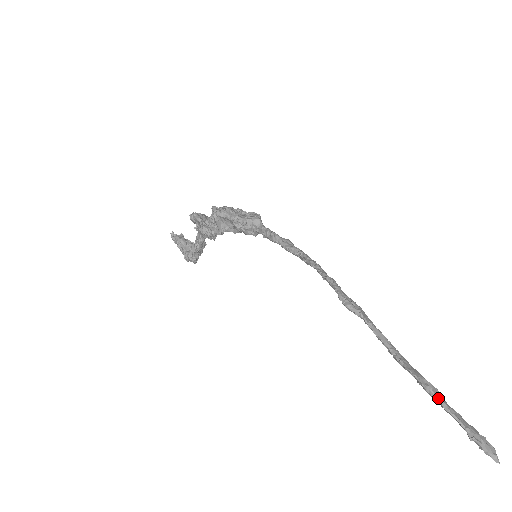
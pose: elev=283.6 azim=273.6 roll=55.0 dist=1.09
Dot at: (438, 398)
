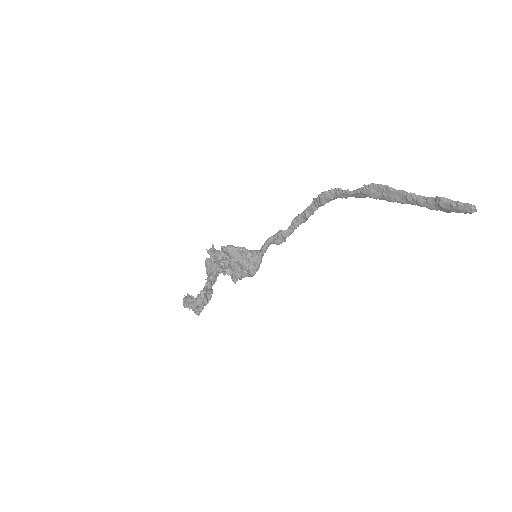
Dot at: (401, 190)
